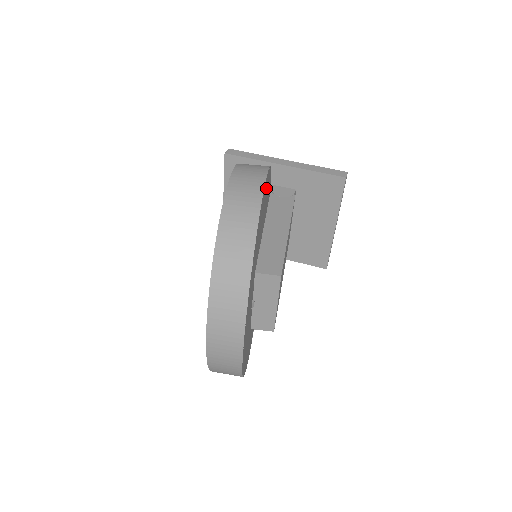
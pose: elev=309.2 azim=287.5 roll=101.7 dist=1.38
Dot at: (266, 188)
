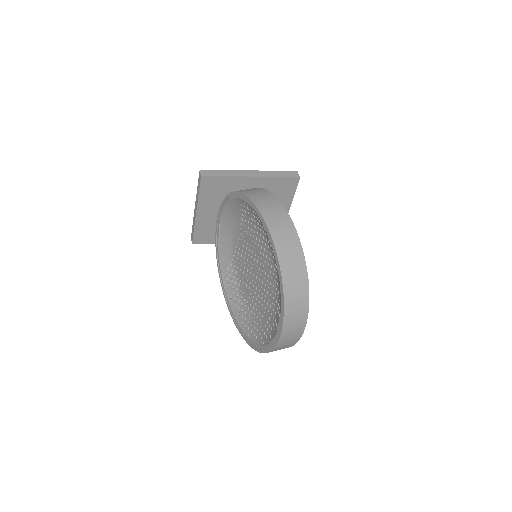
Dot at: occluded
